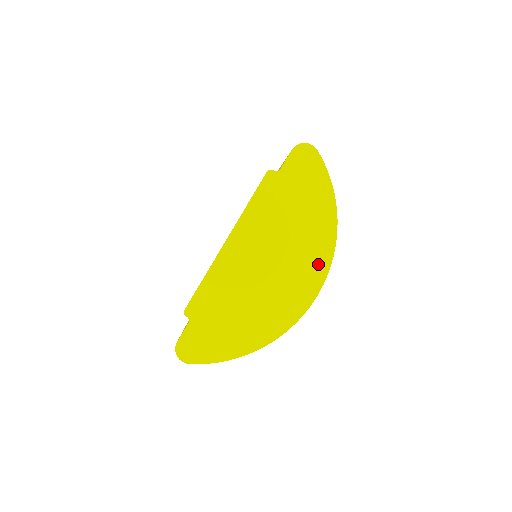
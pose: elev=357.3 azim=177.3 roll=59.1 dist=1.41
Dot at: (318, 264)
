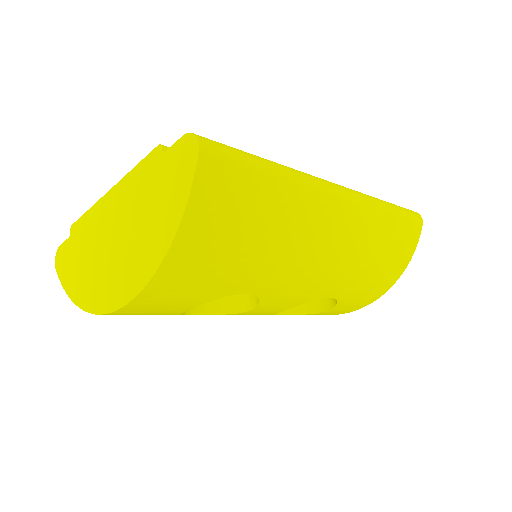
Dot at: (135, 280)
